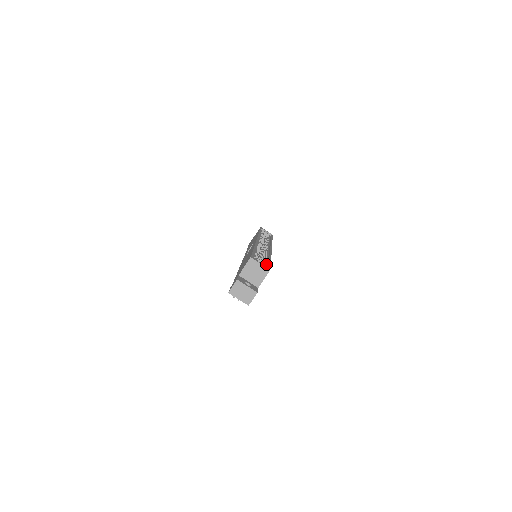
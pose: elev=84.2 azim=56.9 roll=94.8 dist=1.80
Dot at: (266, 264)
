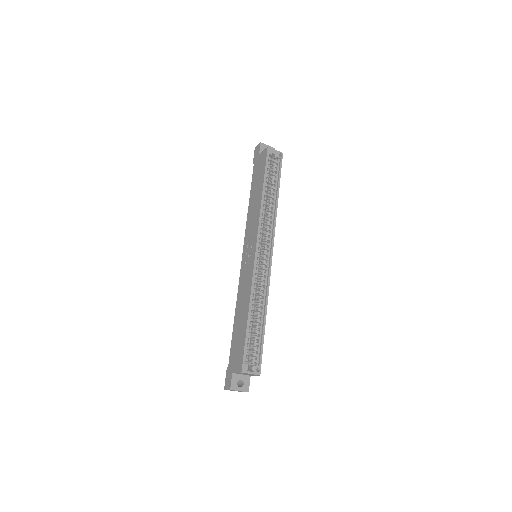
Dot at: (259, 348)
